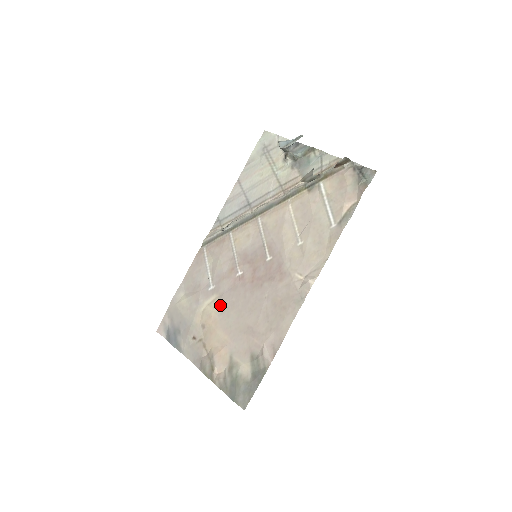
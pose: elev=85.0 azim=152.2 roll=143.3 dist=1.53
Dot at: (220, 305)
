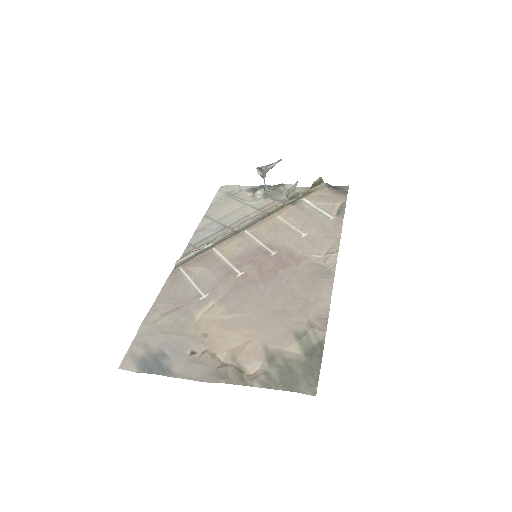
Dot at: (225, 306)
